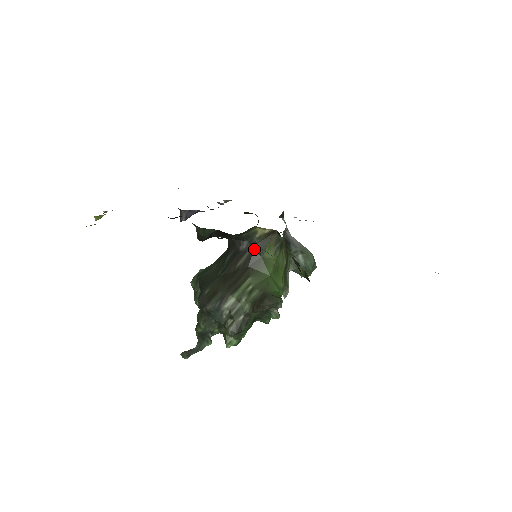
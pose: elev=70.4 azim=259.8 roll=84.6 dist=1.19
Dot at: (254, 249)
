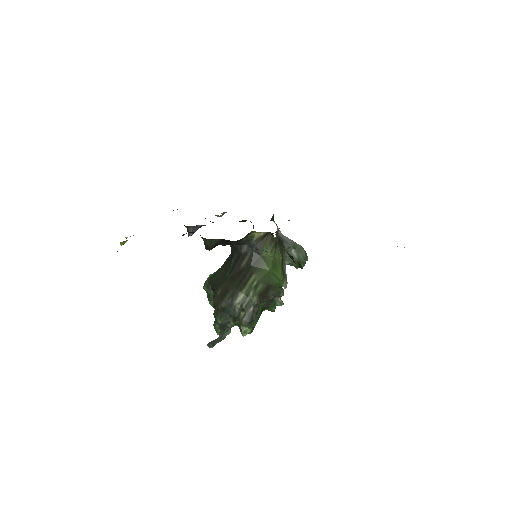
Dot at: (254, 250)
